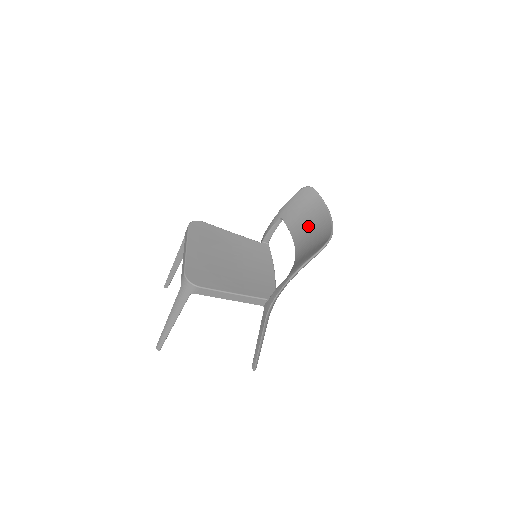
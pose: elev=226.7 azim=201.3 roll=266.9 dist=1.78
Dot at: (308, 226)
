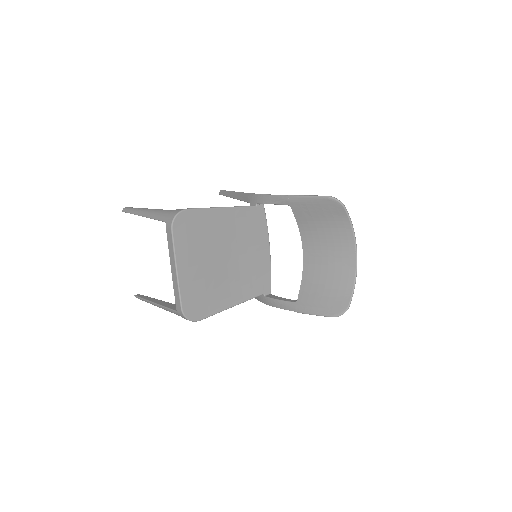
Dot at: (325, 242)
